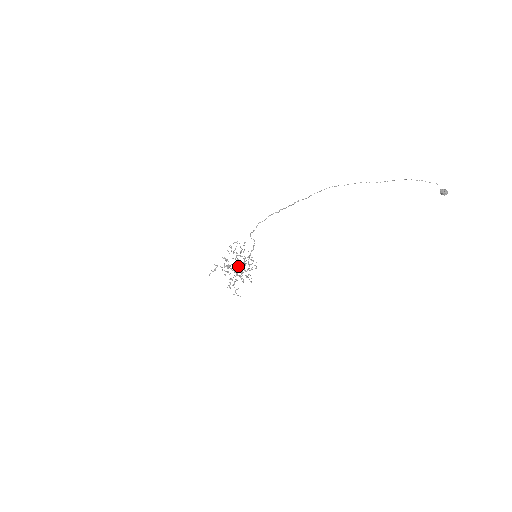
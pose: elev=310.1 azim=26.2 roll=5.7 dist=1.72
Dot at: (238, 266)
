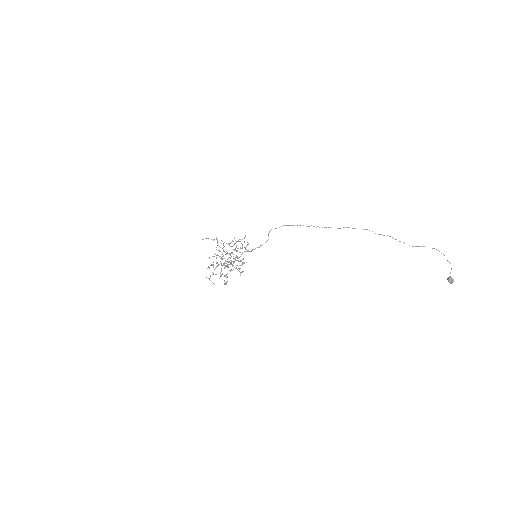
Dot at: (229, 257)
